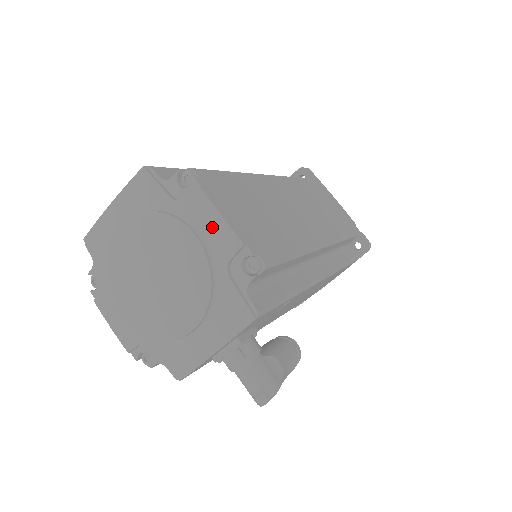
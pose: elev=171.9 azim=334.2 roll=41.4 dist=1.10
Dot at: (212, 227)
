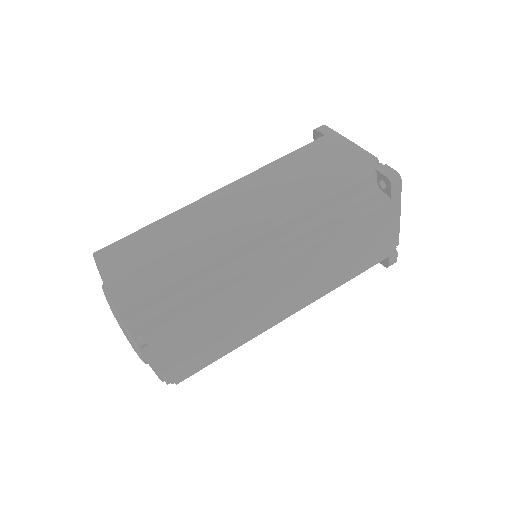
Dot at: occluded
